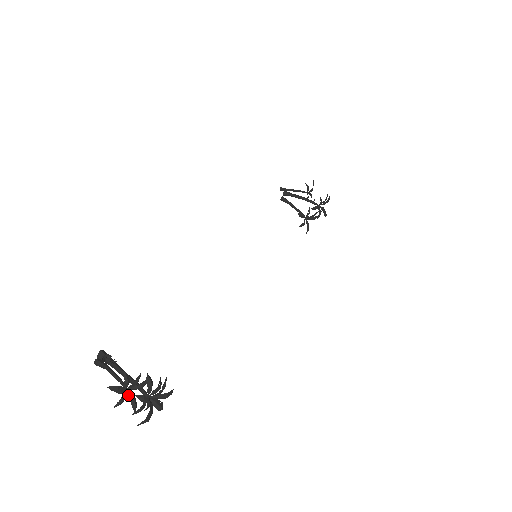
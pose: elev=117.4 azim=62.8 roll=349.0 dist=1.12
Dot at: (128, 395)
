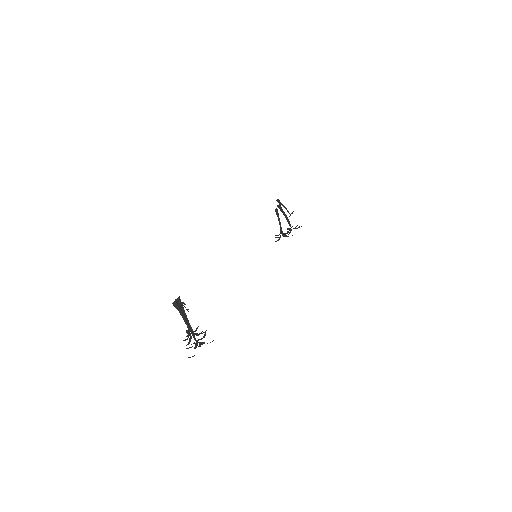
Dot at: (190, 337)
